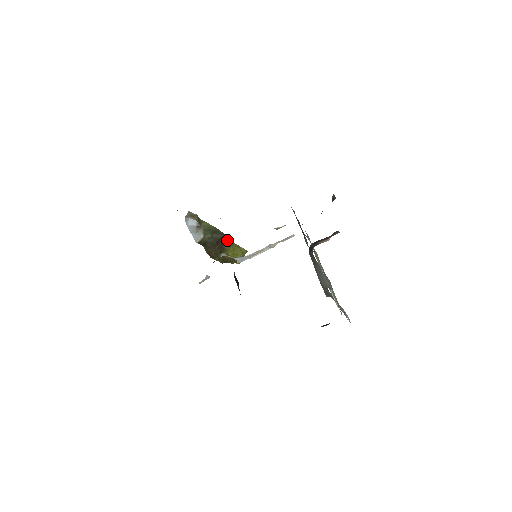
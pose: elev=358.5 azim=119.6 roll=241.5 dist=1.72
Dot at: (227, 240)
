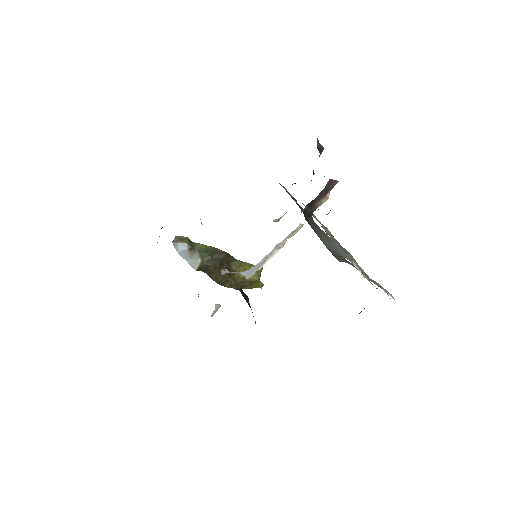
Dot at: (233, 260)
